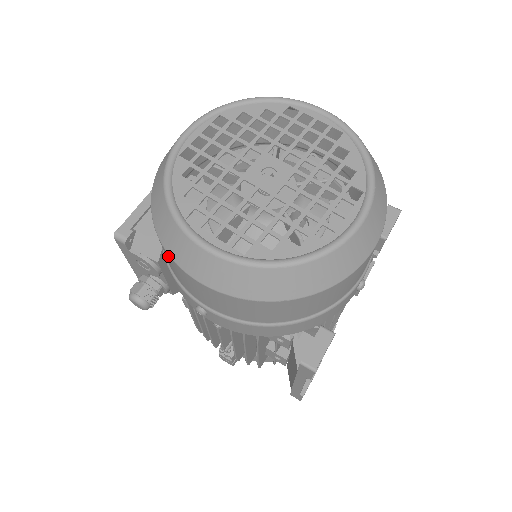
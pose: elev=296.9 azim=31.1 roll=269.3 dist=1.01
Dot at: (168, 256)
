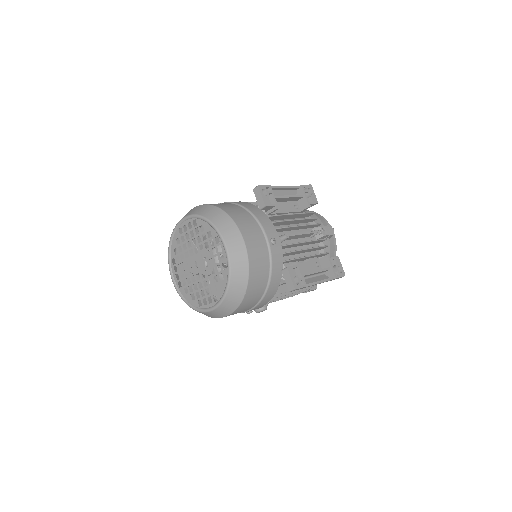
Dot at: occluded
